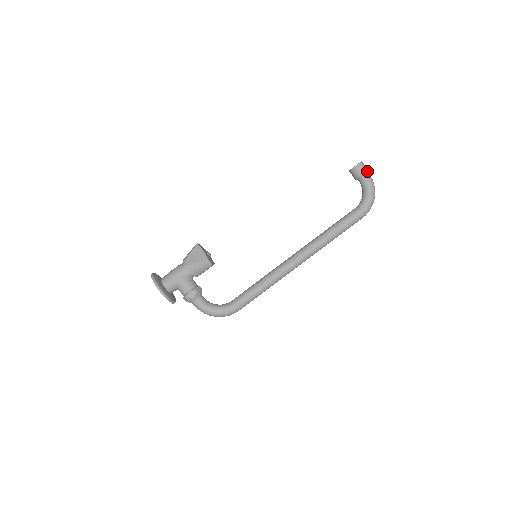
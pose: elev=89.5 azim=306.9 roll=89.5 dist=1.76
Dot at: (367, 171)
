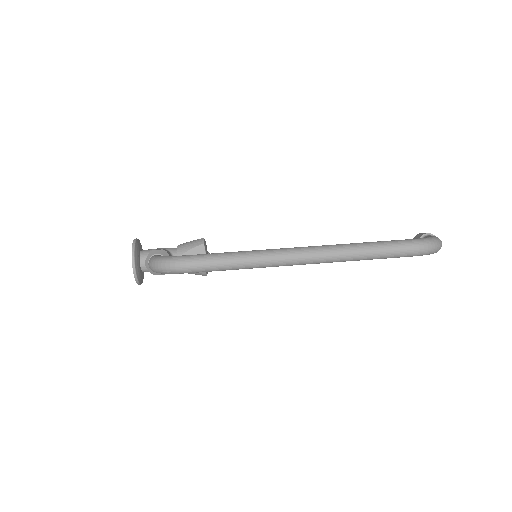
Dot at: occluded
